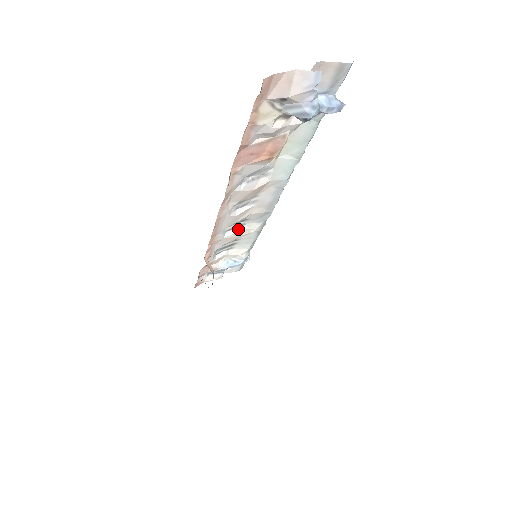
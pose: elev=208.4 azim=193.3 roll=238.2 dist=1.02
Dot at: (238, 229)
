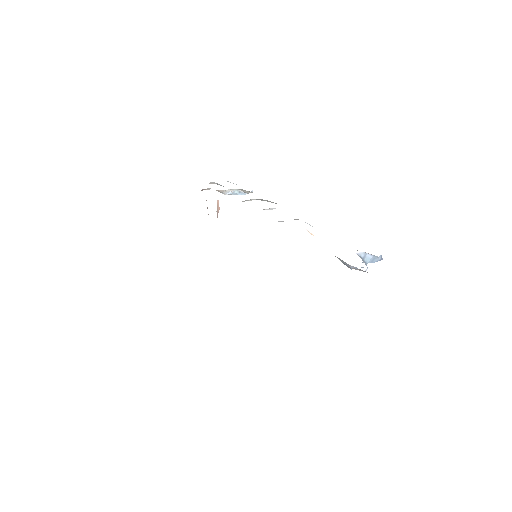
Dot at: (257, 199)
